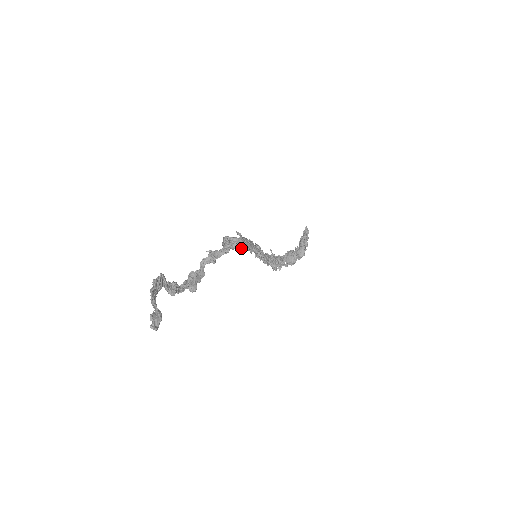
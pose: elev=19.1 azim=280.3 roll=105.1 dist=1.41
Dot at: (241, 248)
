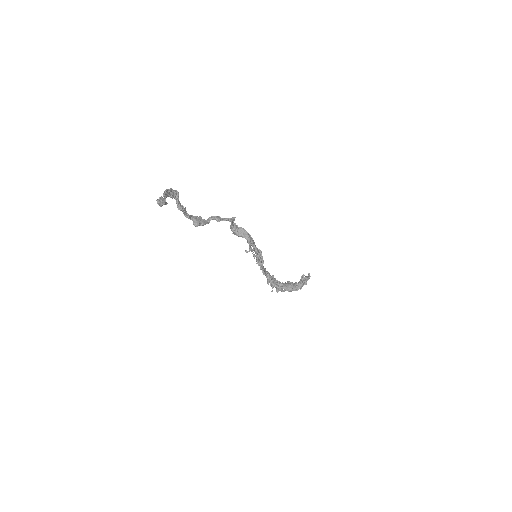
Dot at: (244, 237)
